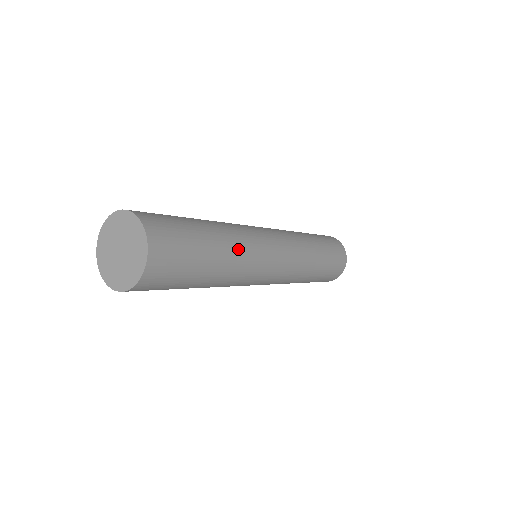
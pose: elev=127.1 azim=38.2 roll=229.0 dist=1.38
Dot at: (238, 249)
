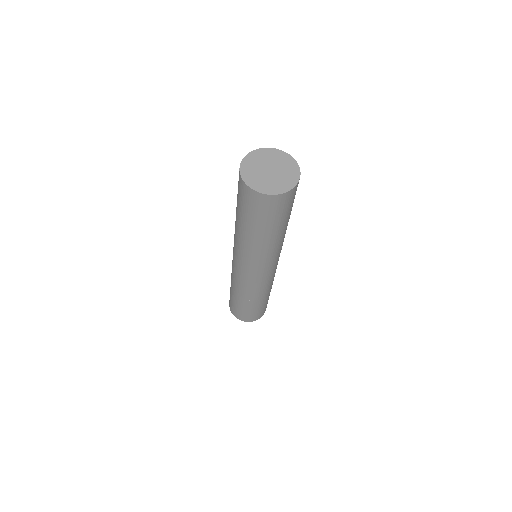
Dot at: occluded
